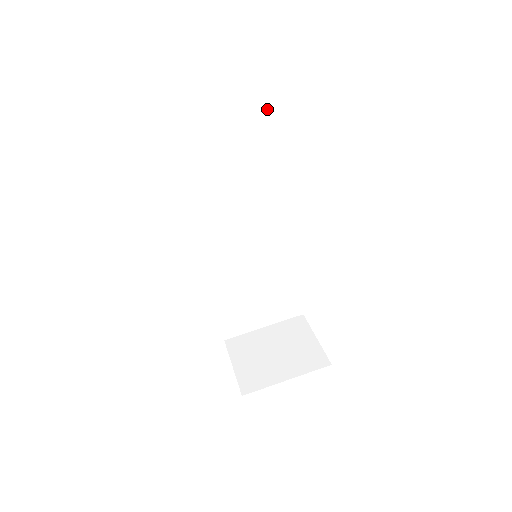
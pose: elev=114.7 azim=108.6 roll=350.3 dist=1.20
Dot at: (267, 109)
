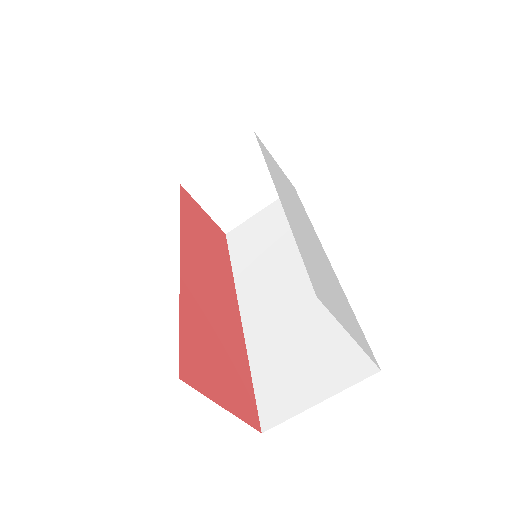
Dot at: occluded
